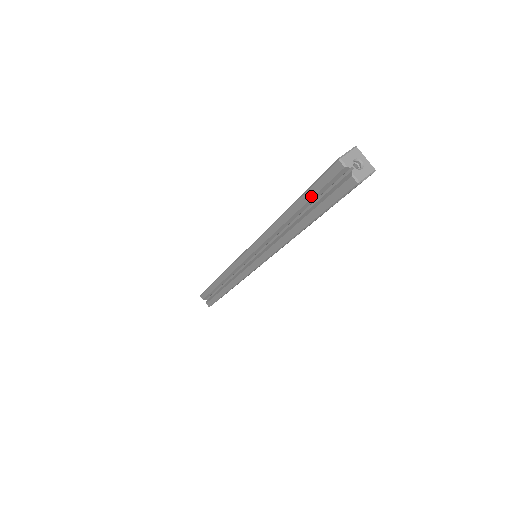
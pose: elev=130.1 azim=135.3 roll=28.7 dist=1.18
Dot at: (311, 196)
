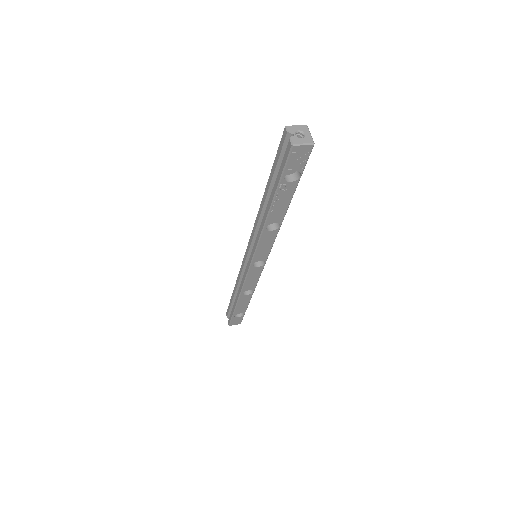
Dot at: (274, 169)
